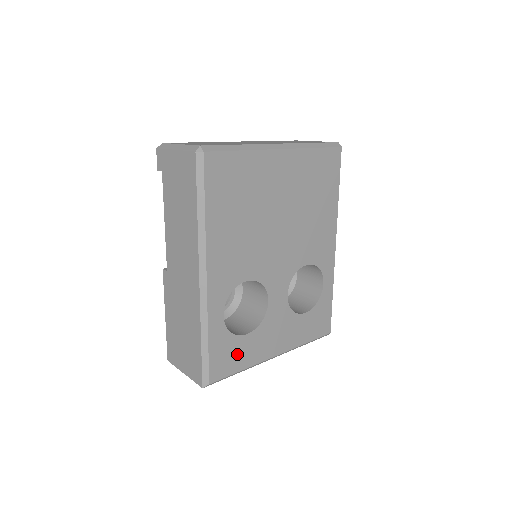
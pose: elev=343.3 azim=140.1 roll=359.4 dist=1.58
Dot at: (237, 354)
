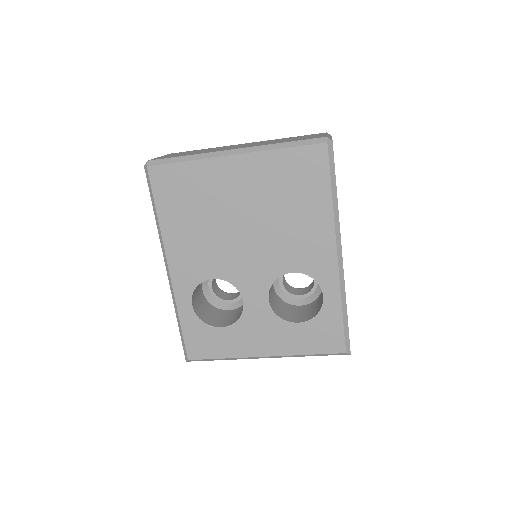
Dot at: (214, 342)
